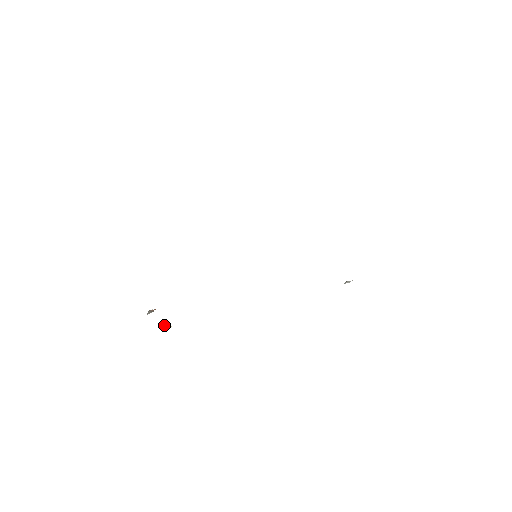
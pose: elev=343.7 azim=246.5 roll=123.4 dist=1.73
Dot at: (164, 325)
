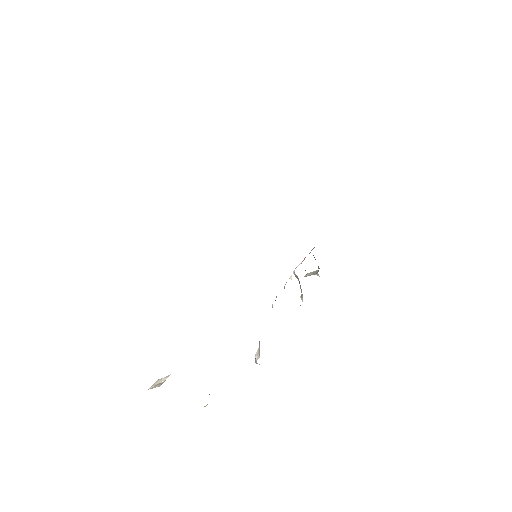
Dot at: (204, 406)
